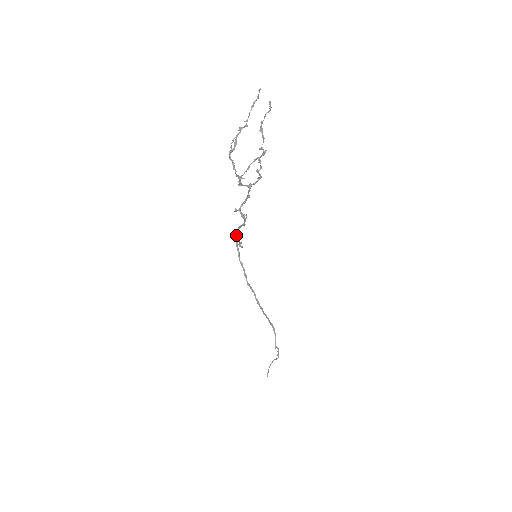
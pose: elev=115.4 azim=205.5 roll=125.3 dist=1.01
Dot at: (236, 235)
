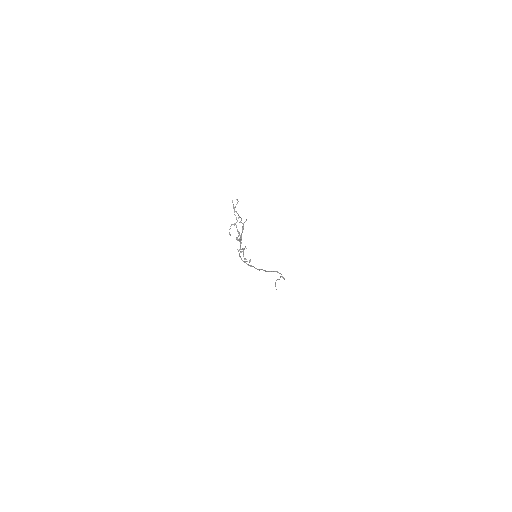
Dot at: occluded
